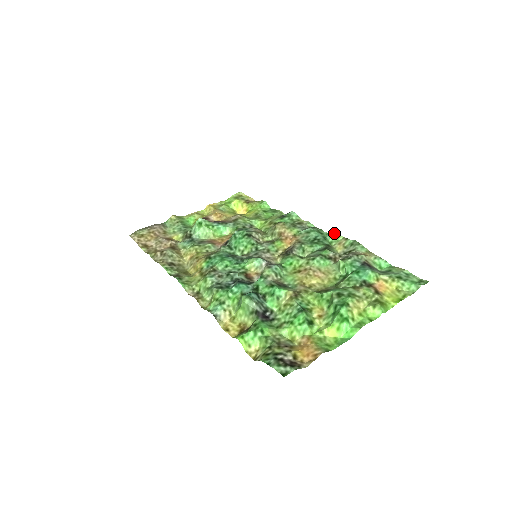
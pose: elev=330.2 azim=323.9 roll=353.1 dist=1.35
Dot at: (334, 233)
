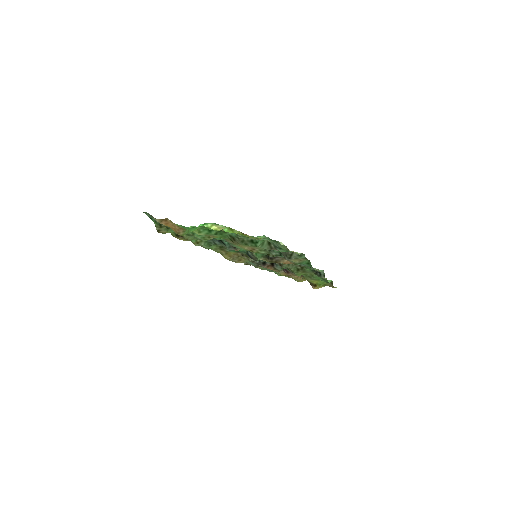
Dot at: occluded
